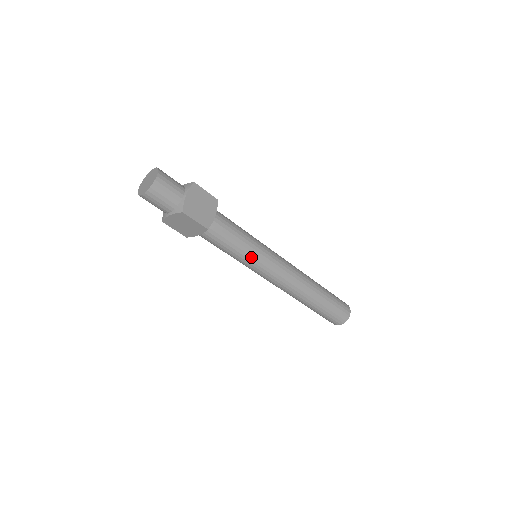
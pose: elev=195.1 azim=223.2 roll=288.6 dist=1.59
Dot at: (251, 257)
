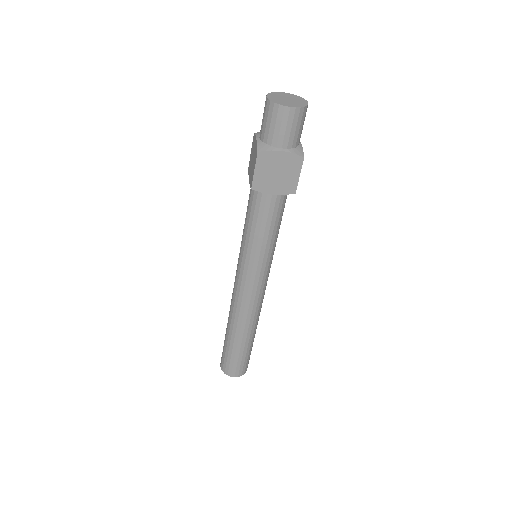
Dot at: (271, 252)
